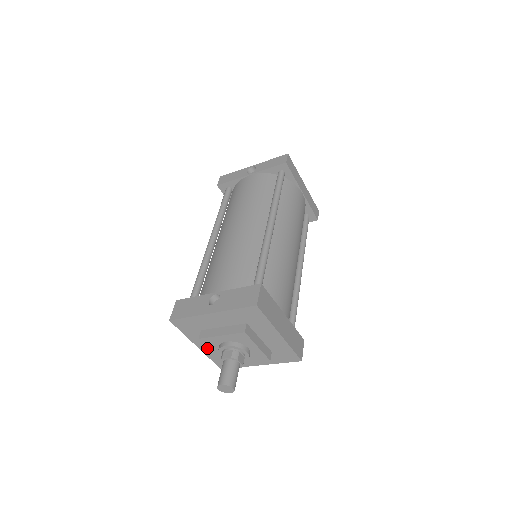
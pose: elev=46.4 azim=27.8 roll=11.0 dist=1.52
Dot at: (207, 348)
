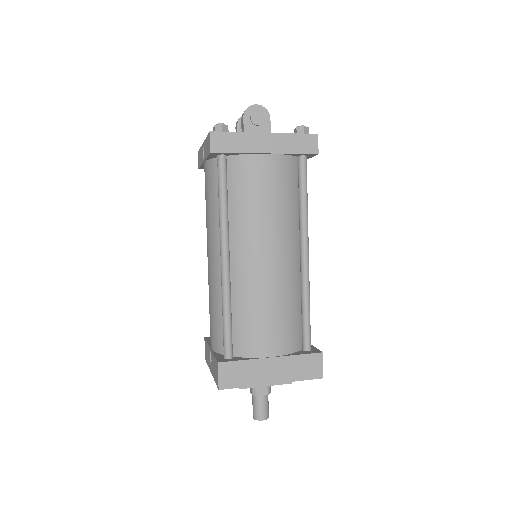
Dot at: occluded
